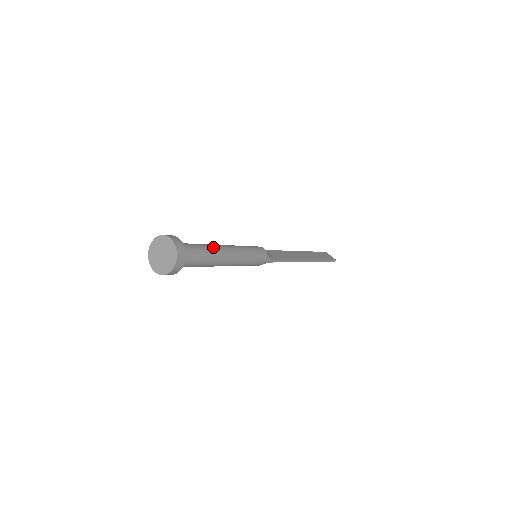
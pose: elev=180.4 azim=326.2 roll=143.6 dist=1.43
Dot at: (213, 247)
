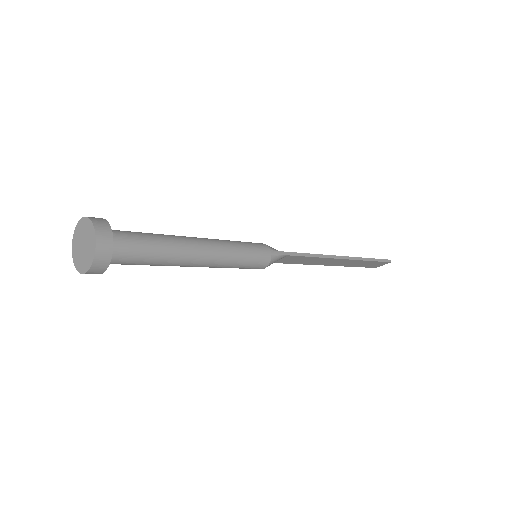
Dot at: occluded
